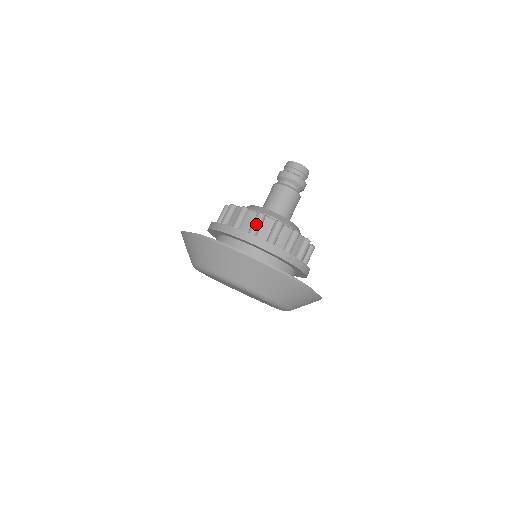
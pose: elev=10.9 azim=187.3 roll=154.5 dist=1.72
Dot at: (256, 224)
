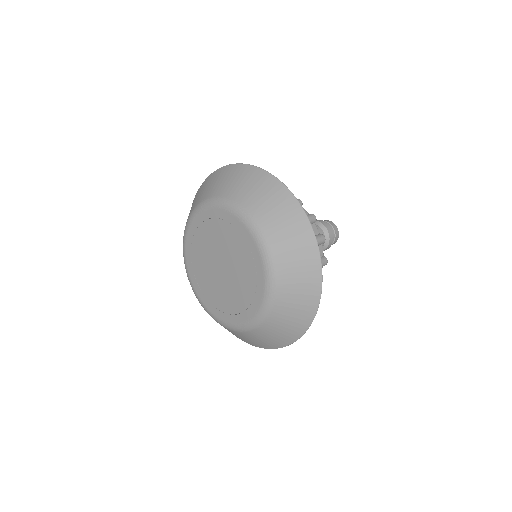
Dot at: (317, 241)
